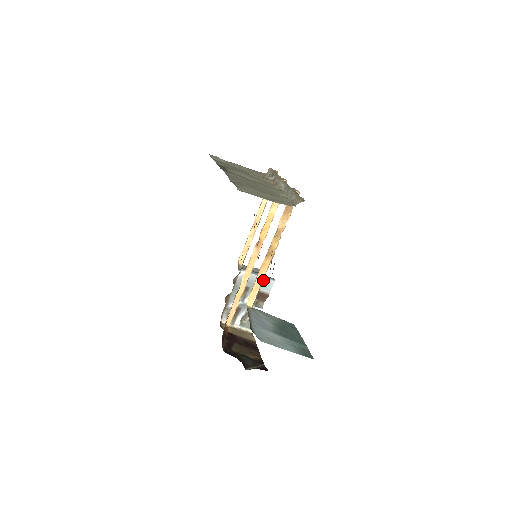
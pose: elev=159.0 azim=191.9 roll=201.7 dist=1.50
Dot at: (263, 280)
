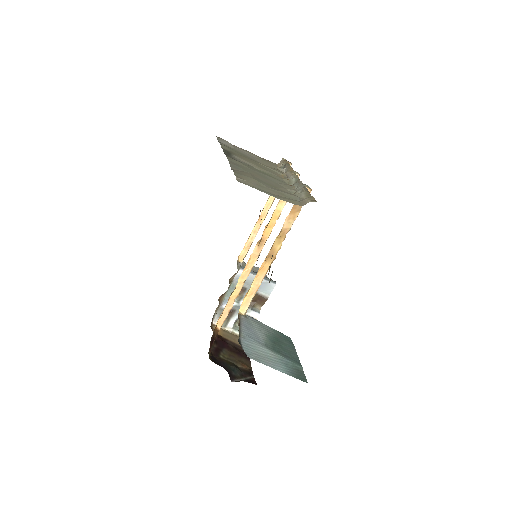
Dot at: (263, 282)
